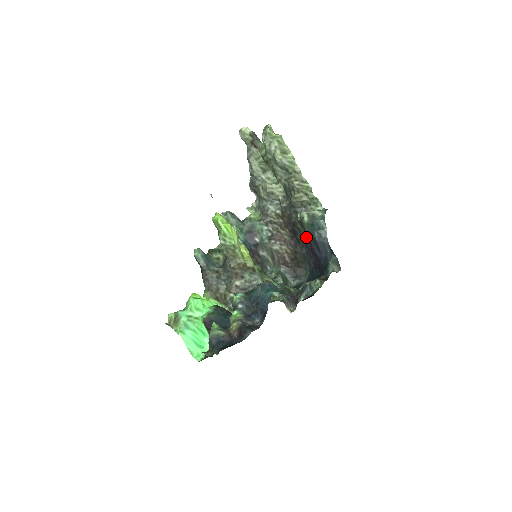
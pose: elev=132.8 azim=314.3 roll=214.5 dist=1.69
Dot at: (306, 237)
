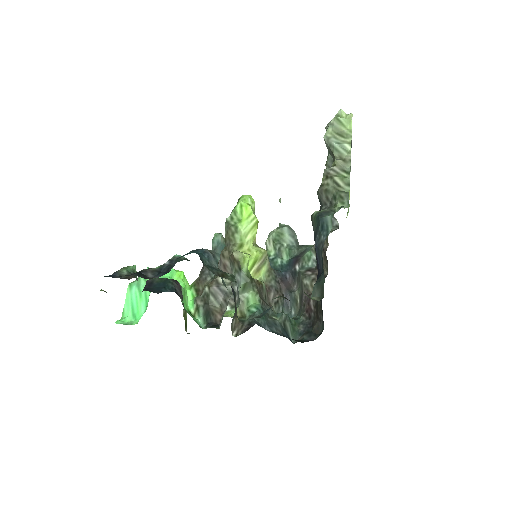
Dot at: occluded
